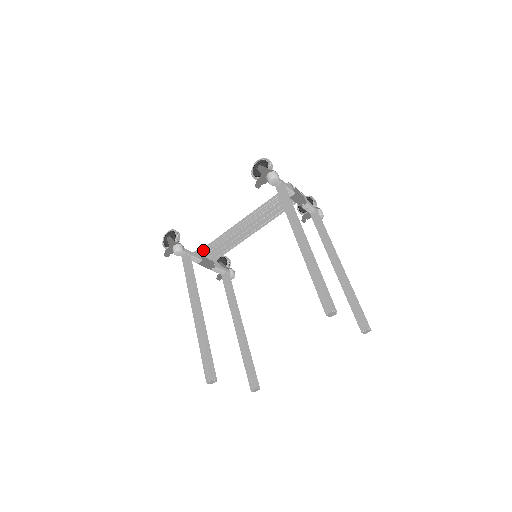
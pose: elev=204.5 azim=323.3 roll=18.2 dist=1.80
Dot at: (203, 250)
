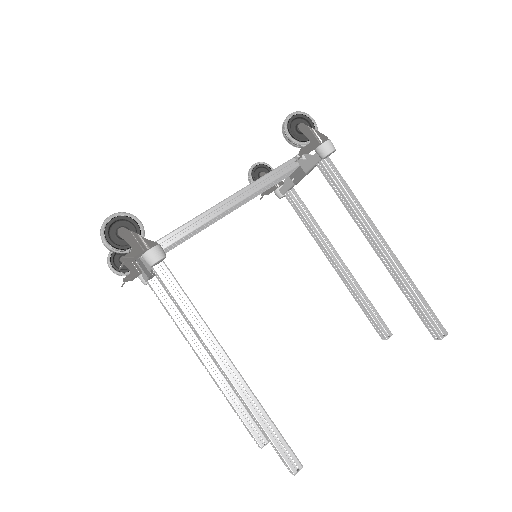
Dot at: occluded
